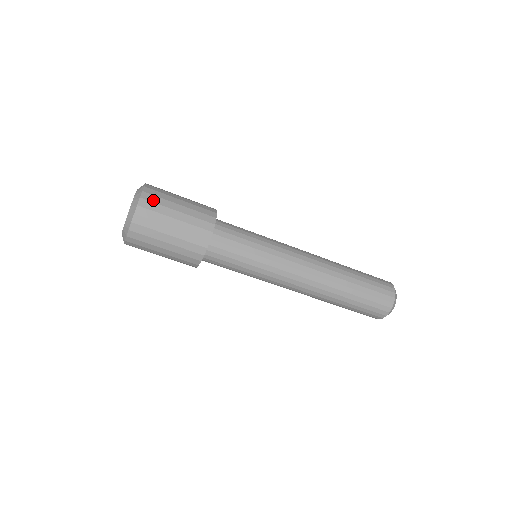
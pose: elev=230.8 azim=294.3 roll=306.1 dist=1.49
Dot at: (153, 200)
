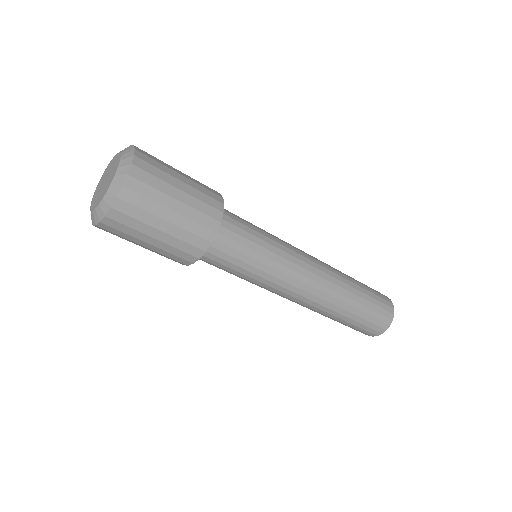
Dot at: (135, 202)
